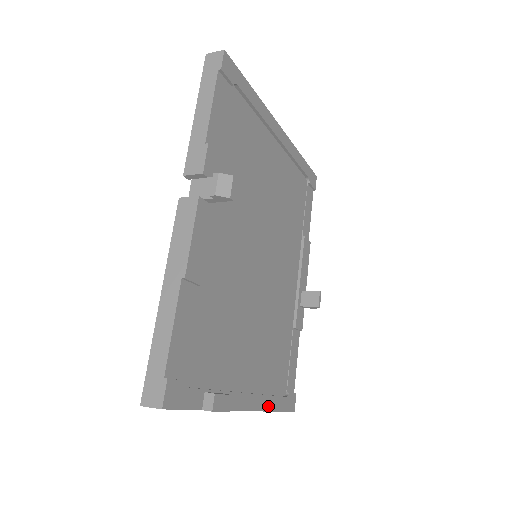
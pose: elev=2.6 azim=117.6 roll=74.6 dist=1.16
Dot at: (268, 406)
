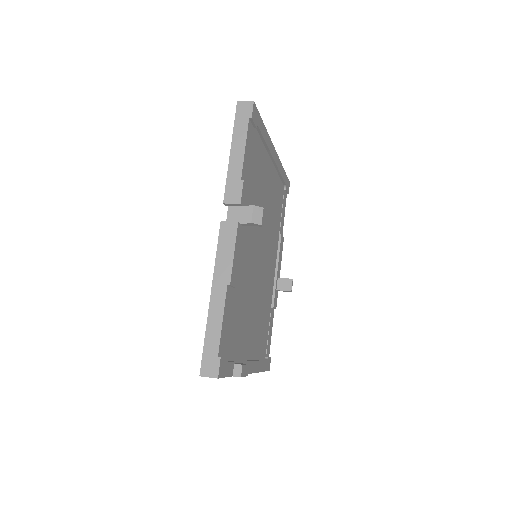
Dot at: (259, 368)
